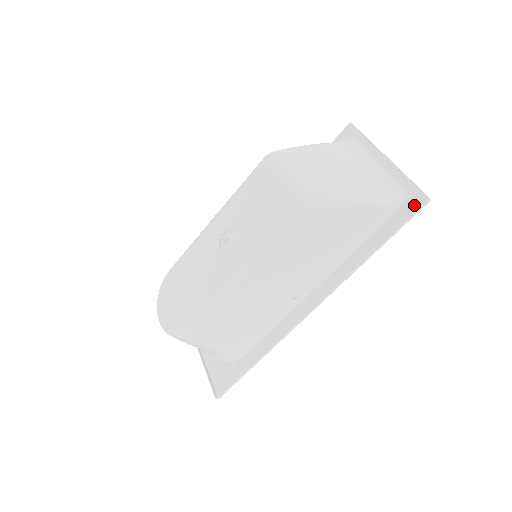
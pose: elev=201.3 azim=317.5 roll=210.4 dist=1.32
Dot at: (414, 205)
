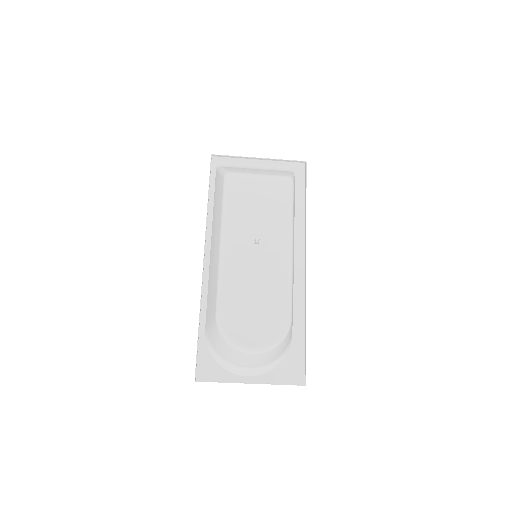
Dot at: (300, 170)
